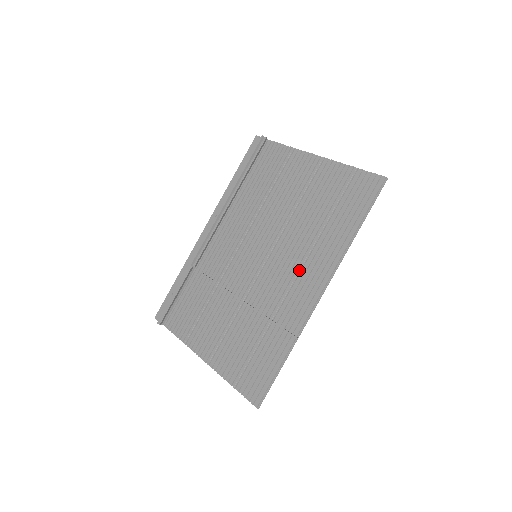
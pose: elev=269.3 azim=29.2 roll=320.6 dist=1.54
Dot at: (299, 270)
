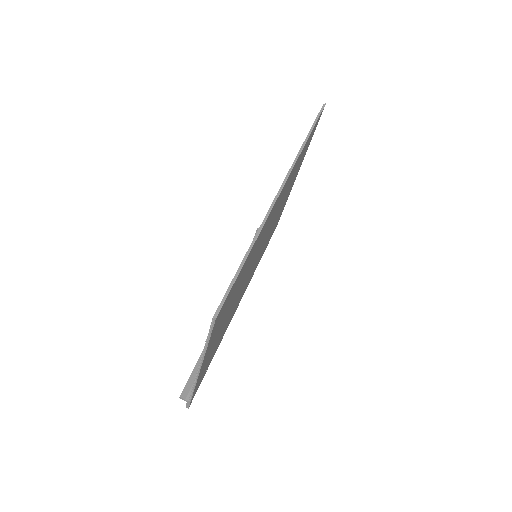
Dot at: occluded
